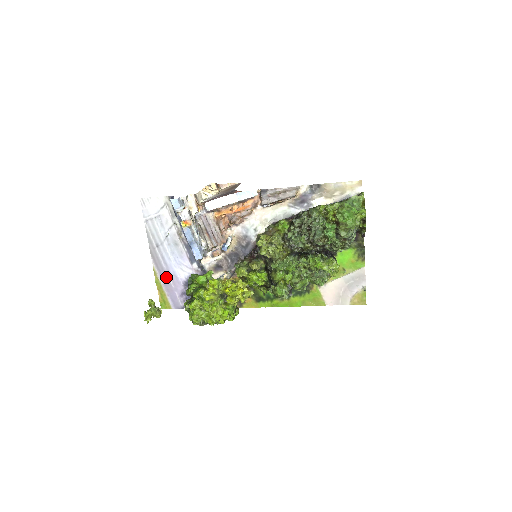
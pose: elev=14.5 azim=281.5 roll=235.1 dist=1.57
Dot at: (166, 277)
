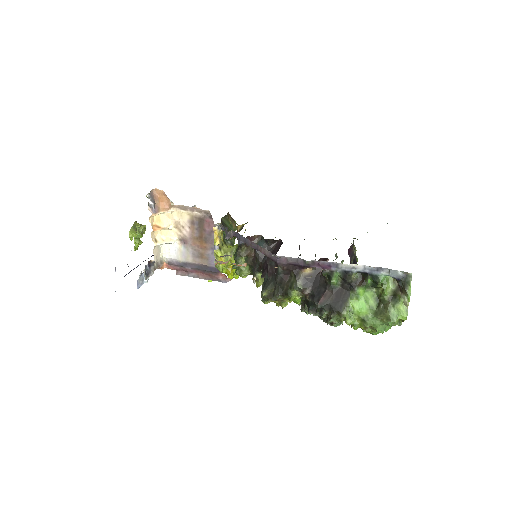
Dot at: occluded
